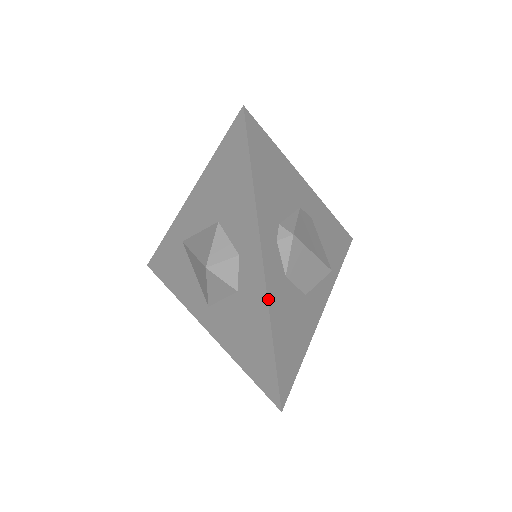
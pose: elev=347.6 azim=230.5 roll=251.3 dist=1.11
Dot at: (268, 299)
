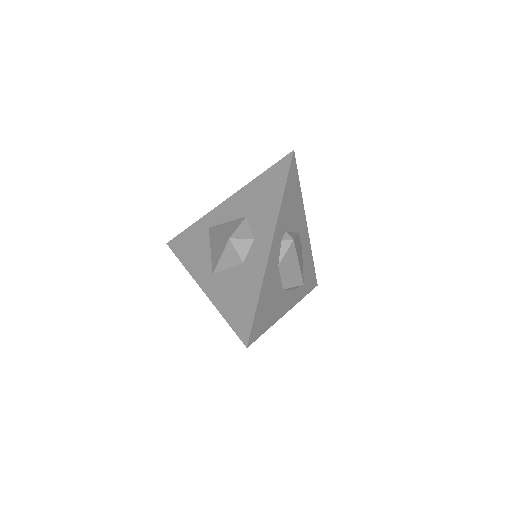
Dot at: (266, 269)
